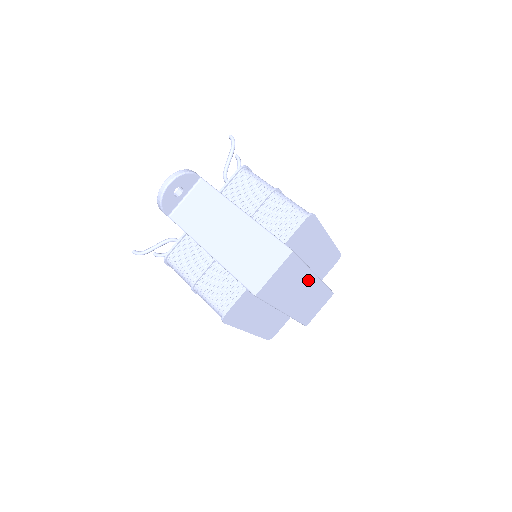
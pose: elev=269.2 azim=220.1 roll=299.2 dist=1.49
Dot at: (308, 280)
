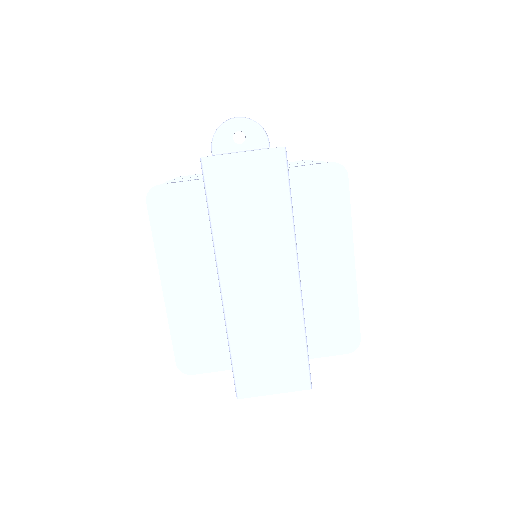
Dot at: (283, 264)
